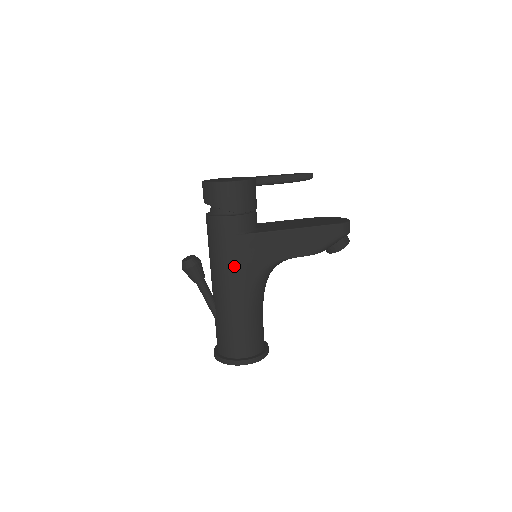
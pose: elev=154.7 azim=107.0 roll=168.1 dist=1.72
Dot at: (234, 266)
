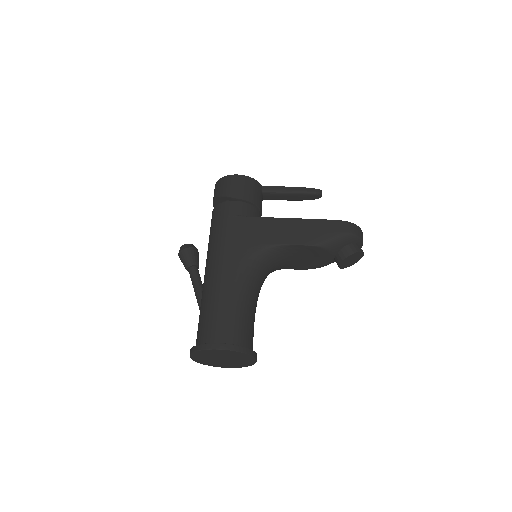
Dot at: (224, 243)
